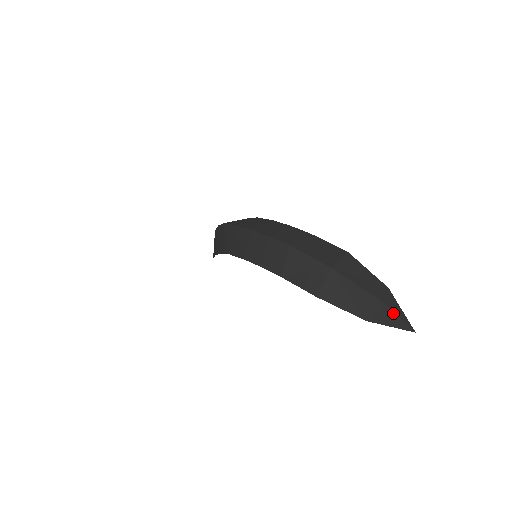
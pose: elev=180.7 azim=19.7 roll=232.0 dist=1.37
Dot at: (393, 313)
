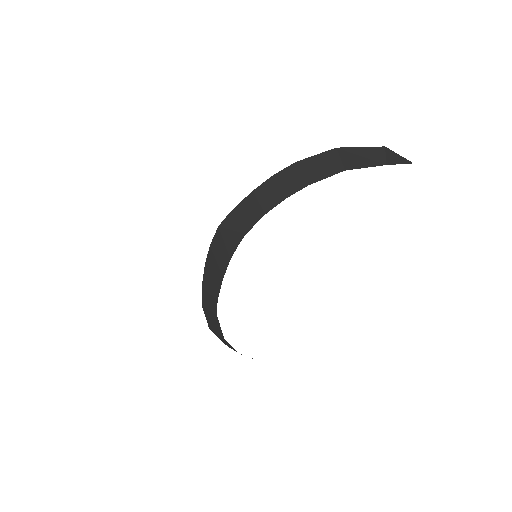
Dot at: (393, 152)
